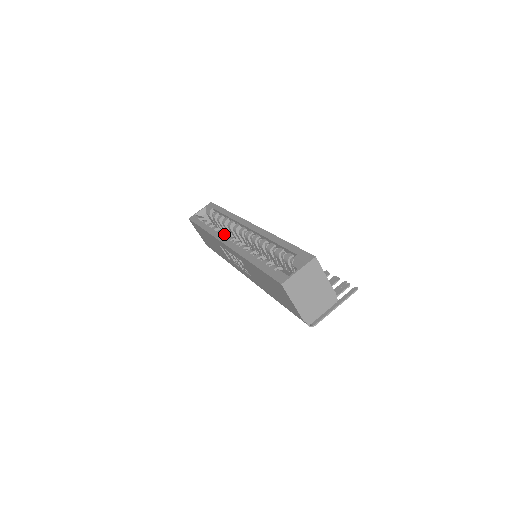
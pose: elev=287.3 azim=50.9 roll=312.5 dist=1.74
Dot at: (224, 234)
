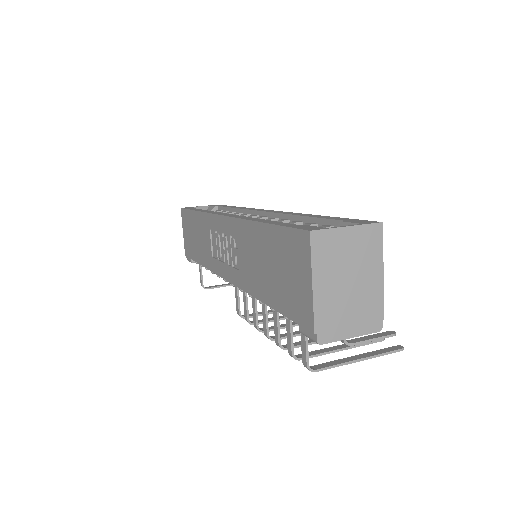
Dot at: occluded
